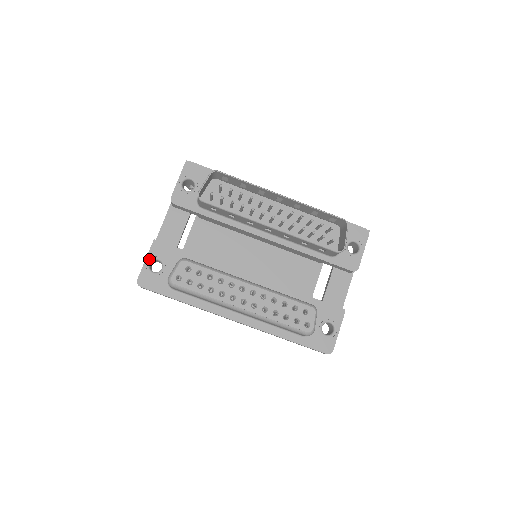
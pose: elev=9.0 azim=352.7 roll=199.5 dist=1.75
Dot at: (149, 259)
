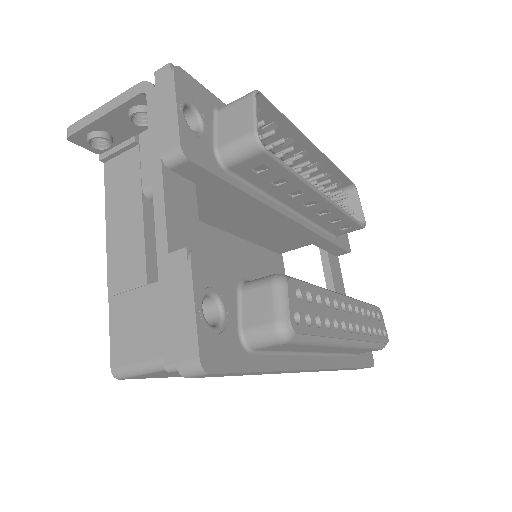
Dot at: (199, 298)
